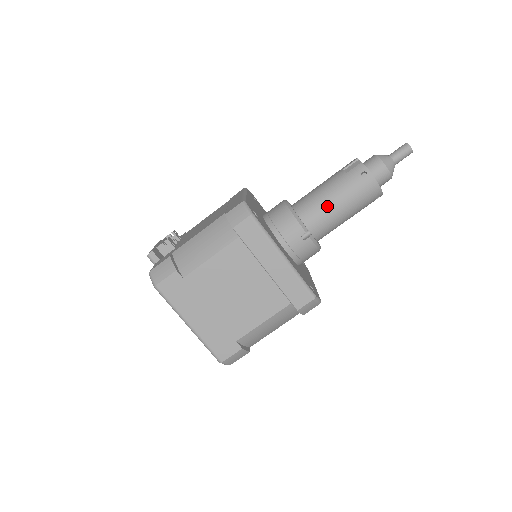
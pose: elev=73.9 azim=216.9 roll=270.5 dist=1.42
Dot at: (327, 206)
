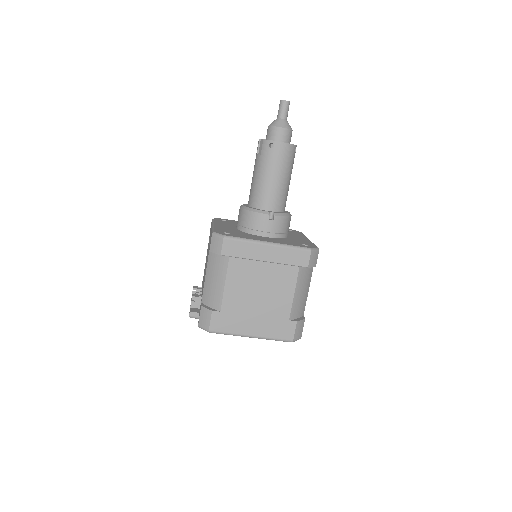
Dot at: (268, 186)
